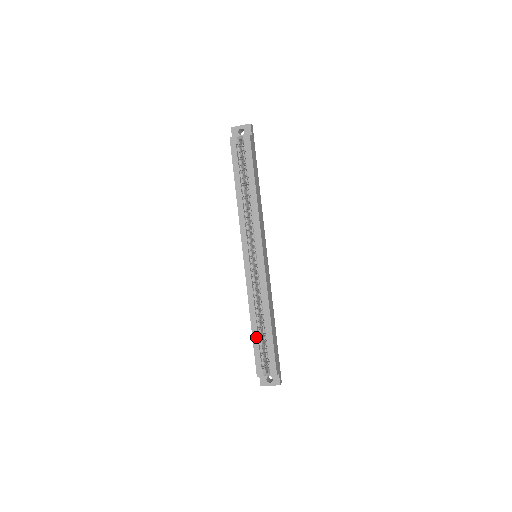
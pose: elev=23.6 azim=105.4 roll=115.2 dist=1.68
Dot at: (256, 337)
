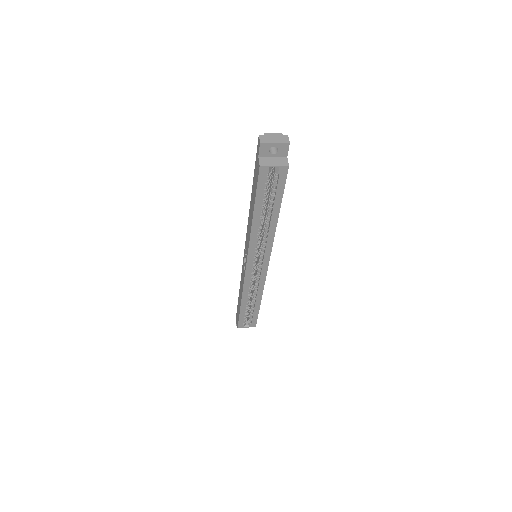
Dot at: (244, 310)
